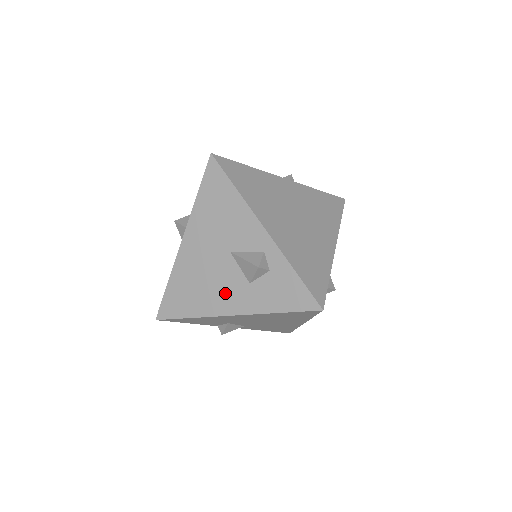
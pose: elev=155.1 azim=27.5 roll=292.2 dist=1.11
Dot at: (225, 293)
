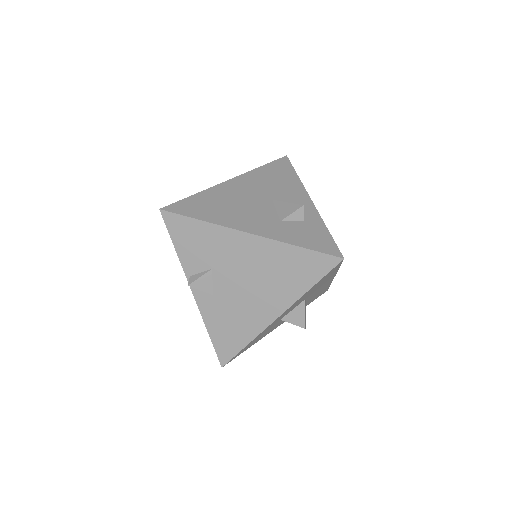
Dot at: (251, 218)
